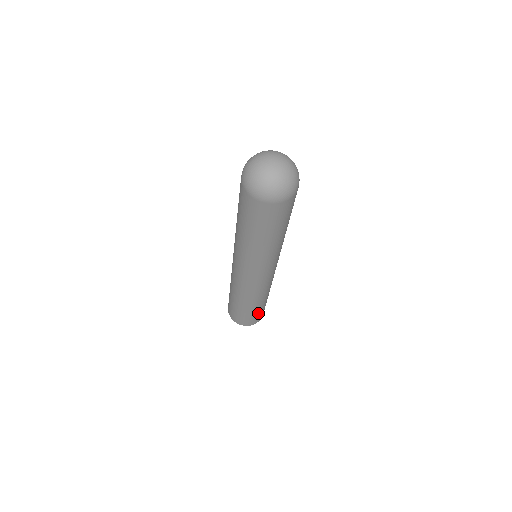
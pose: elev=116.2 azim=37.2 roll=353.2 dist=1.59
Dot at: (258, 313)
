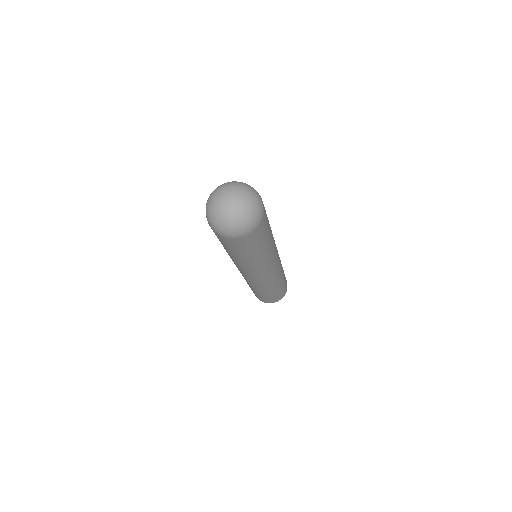
Dot at: (285, 284)
